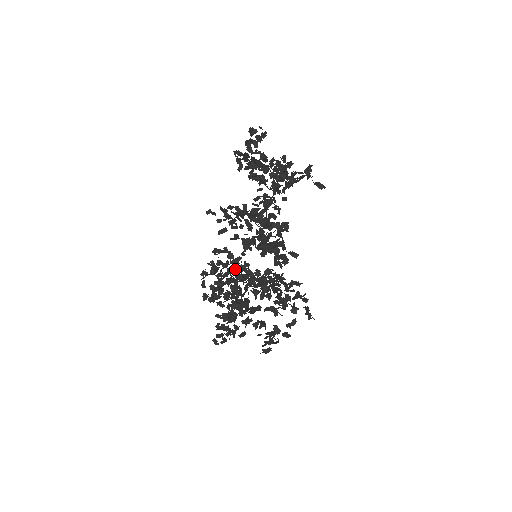
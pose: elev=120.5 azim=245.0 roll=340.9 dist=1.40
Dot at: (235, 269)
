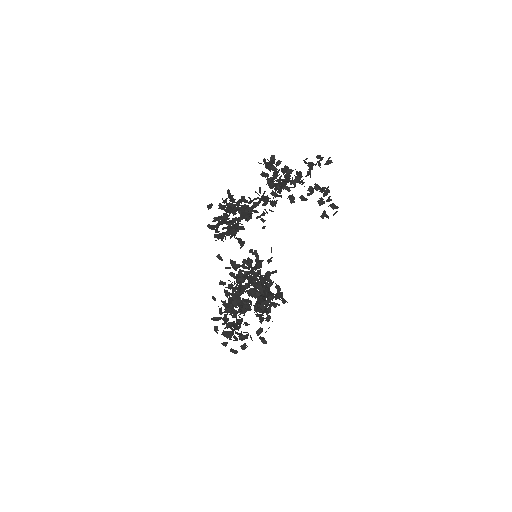
Dot at: (252, 270)
